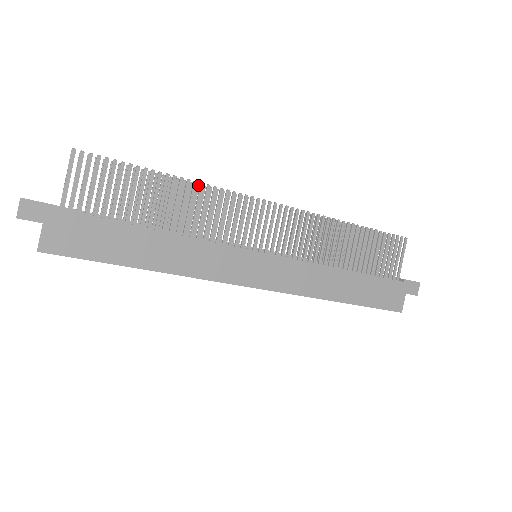
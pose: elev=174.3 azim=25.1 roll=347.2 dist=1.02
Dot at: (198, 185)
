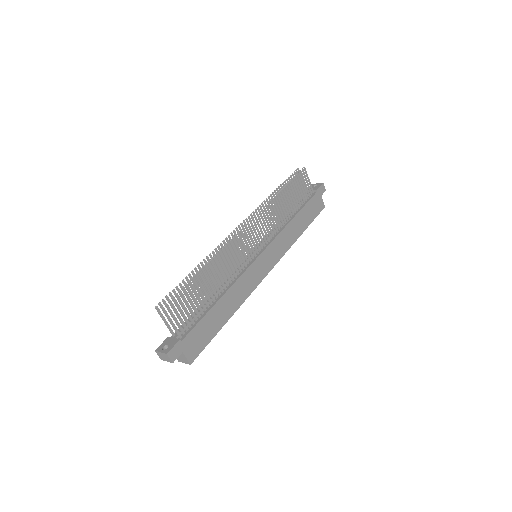
Dot at: (210, 254)
